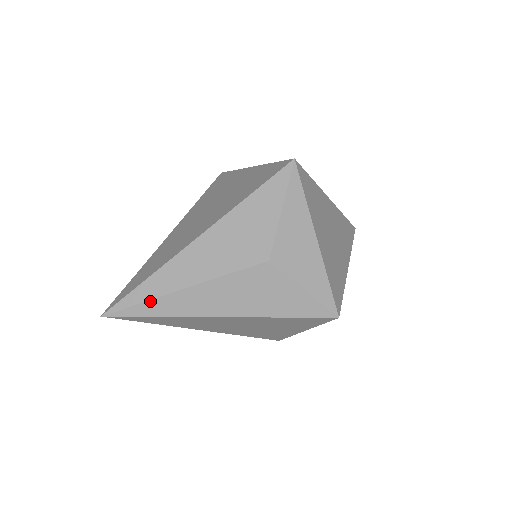
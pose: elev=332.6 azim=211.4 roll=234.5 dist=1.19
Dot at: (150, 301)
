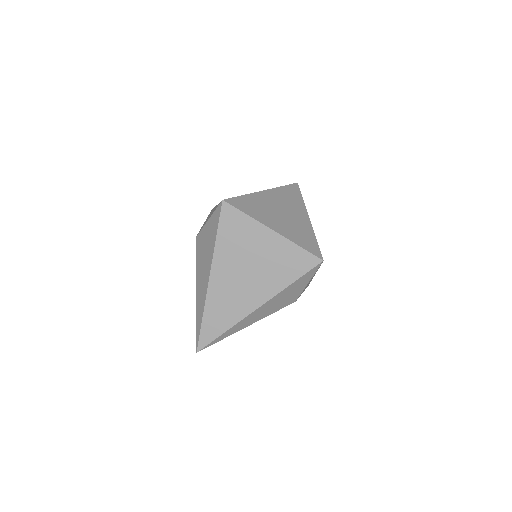
Dot at: occluded
